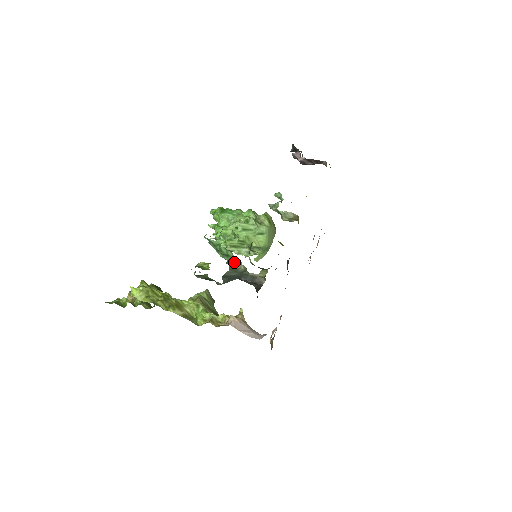
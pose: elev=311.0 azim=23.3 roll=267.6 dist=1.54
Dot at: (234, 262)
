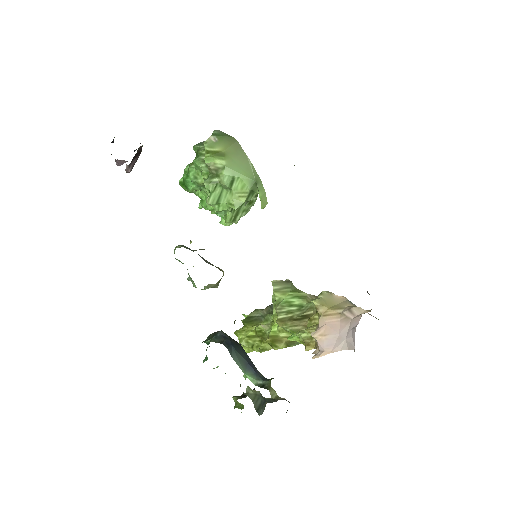
Dot at: (246, 390)
